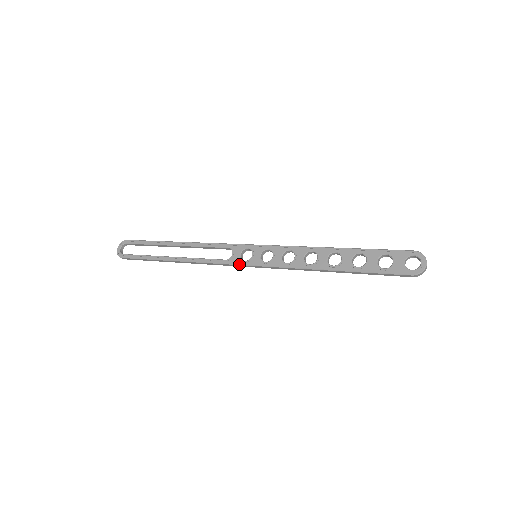
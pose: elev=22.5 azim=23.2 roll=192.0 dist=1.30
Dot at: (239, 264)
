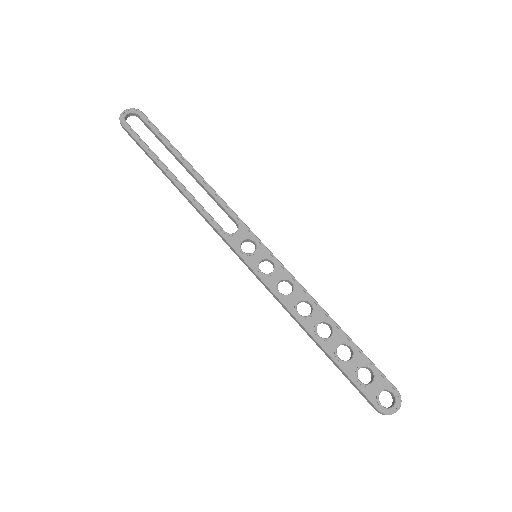
Dot at: (235, 248)
